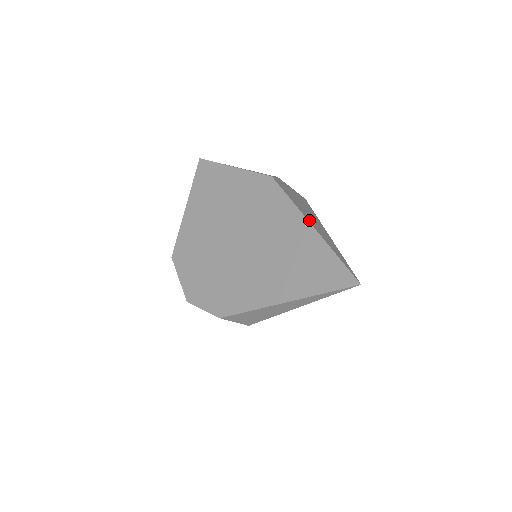
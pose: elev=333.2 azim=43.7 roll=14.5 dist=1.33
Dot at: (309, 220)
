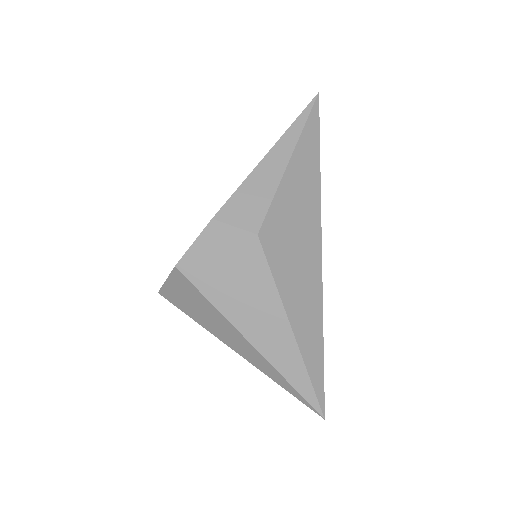
Dot at: occluded
